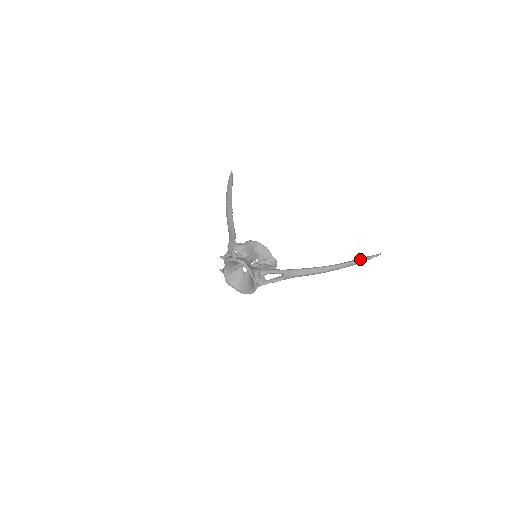
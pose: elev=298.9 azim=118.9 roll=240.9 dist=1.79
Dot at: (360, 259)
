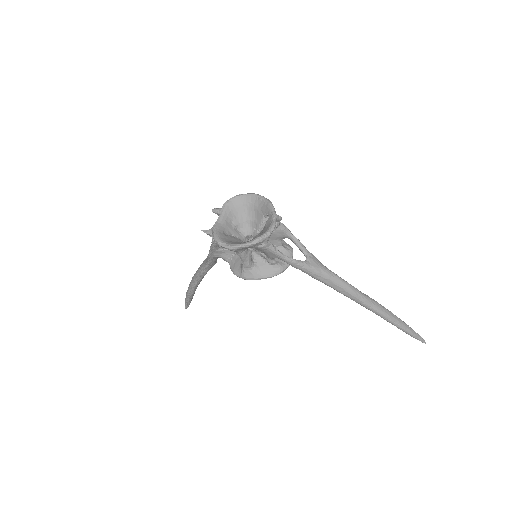
Dot at: (403, 322)
